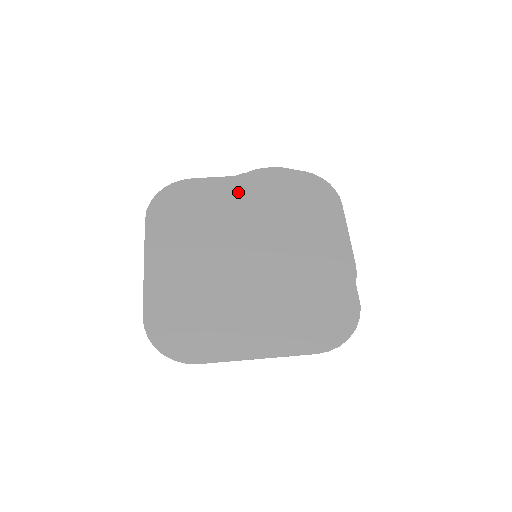
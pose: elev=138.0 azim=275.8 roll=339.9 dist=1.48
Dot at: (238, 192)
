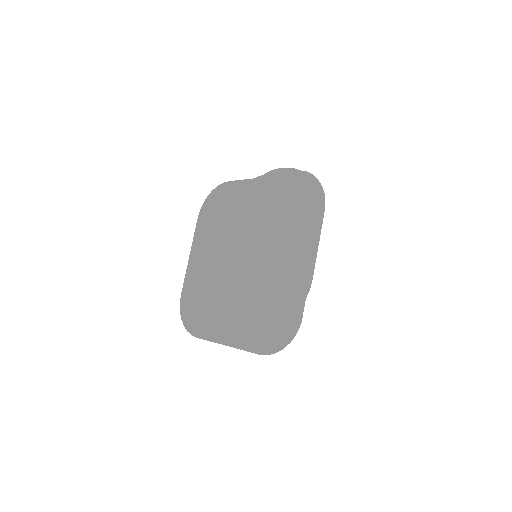
Dot at: (253, 195)
